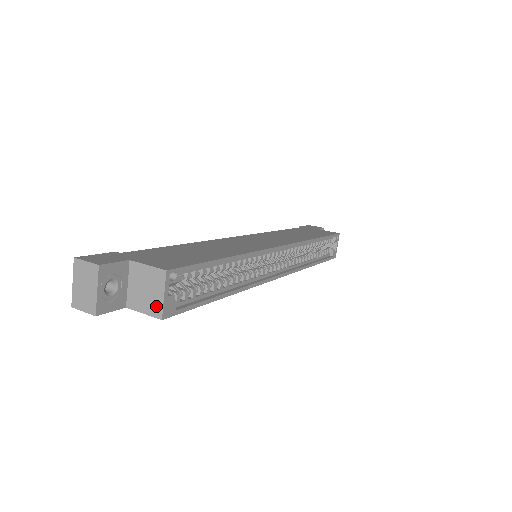
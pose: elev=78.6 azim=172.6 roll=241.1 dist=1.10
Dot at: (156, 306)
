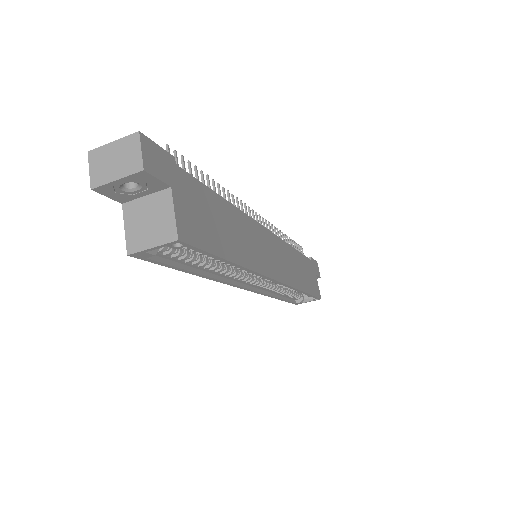
Dot at: (138, 242)
